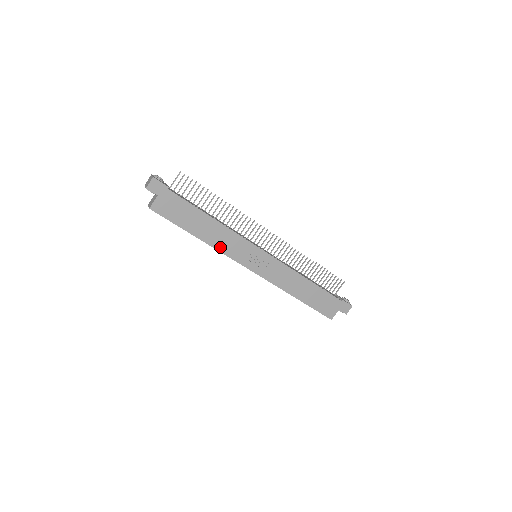
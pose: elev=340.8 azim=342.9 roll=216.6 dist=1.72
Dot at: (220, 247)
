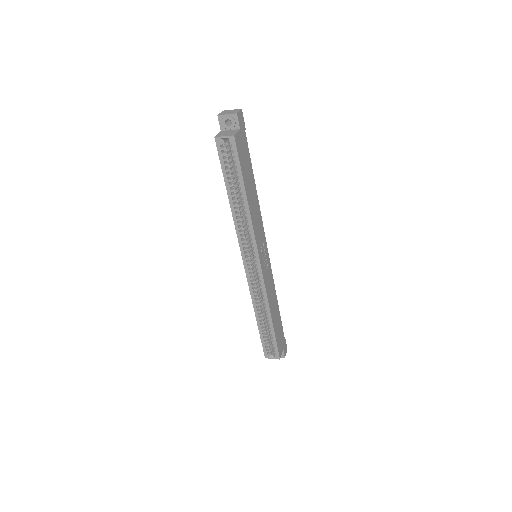
Dot at: (254, 222)
